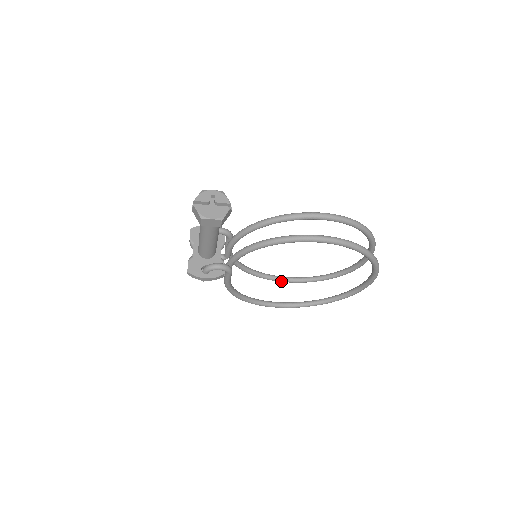
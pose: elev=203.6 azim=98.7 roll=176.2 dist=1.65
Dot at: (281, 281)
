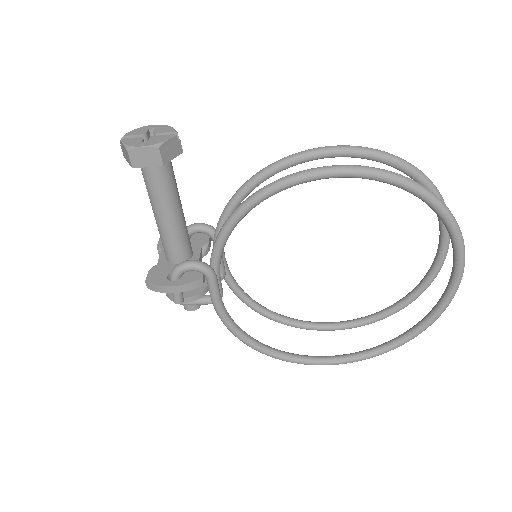
Dot at: (323, 329)
